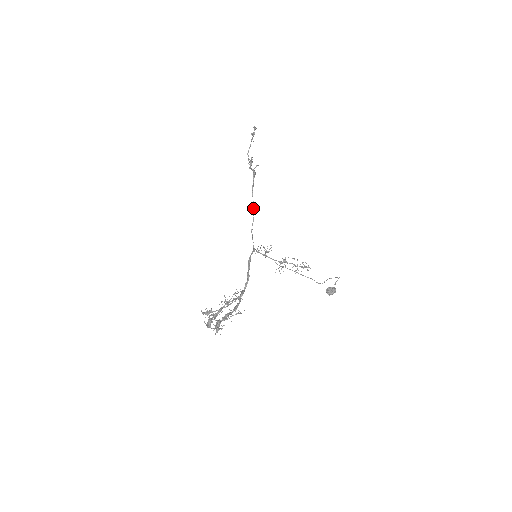
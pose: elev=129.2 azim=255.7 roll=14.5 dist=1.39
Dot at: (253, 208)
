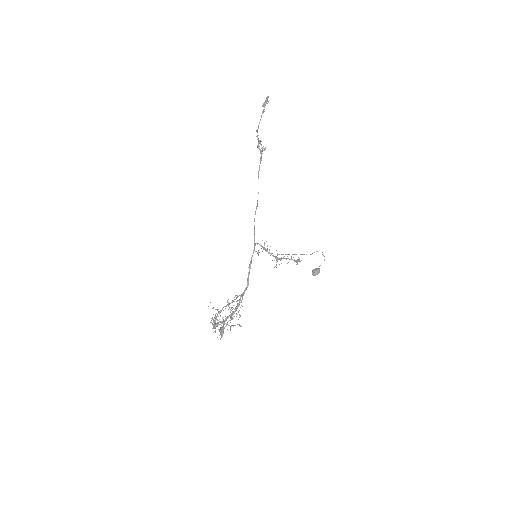
Dot at: occluded
